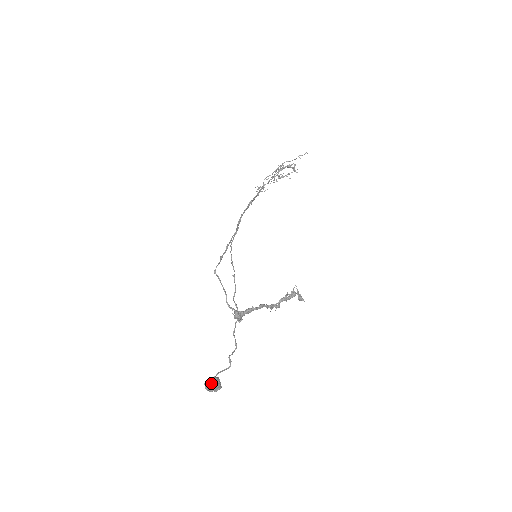
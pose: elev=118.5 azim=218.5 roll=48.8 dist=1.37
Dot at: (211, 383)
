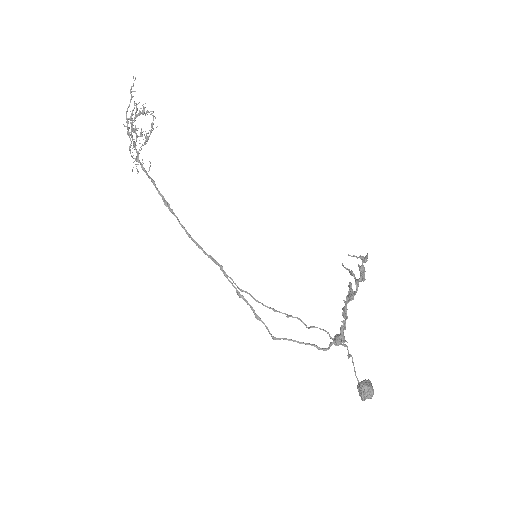
Dot at: (368, 395)
